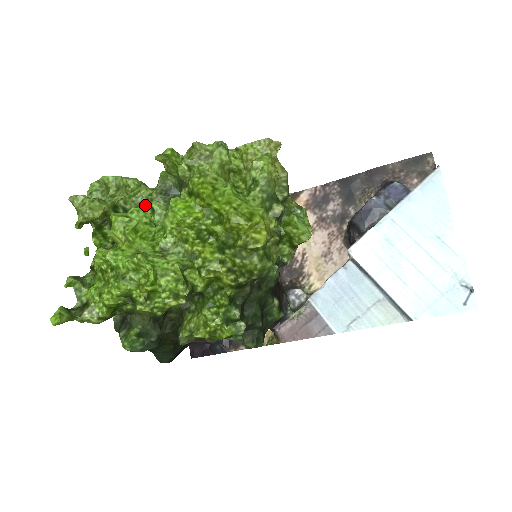
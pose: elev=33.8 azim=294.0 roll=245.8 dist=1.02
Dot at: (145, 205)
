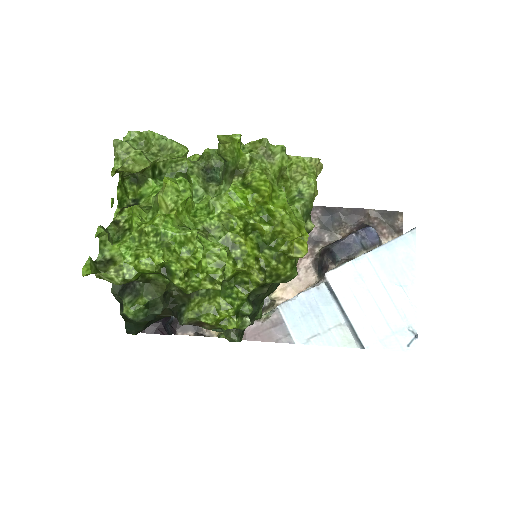
Dot at: (181, 175)
